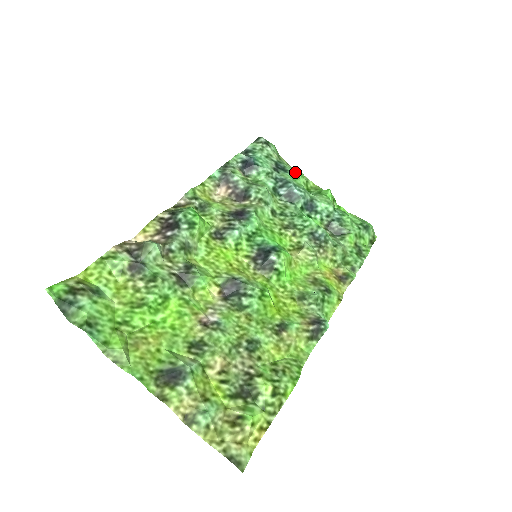
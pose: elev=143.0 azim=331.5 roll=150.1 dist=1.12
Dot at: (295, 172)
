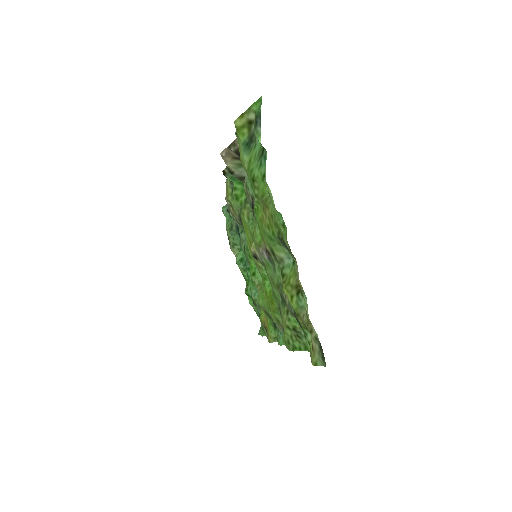
Dot at: occluded
